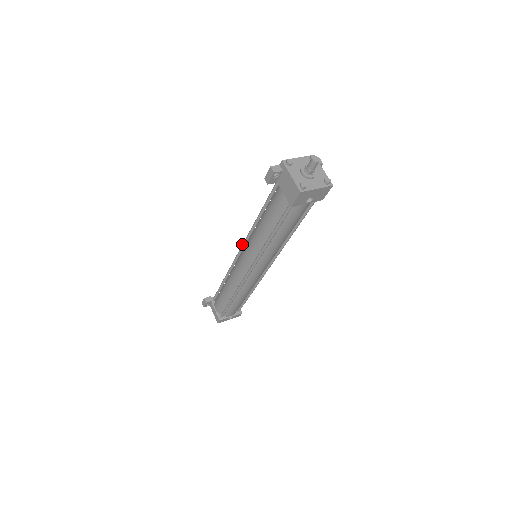
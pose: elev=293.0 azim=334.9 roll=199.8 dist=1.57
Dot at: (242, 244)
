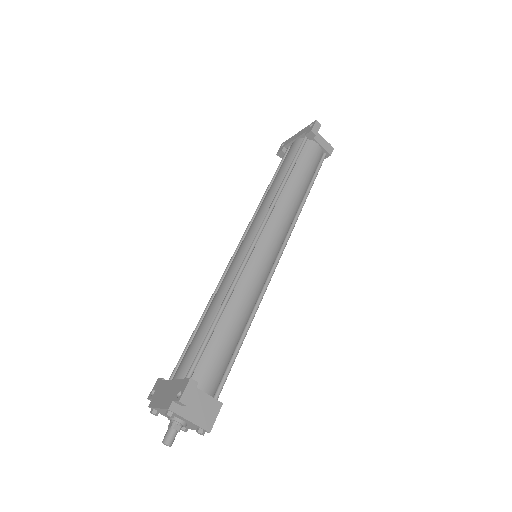
Dot at: (230, 260)
